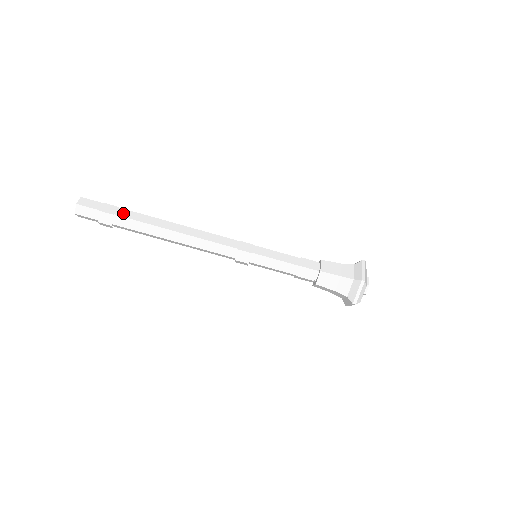
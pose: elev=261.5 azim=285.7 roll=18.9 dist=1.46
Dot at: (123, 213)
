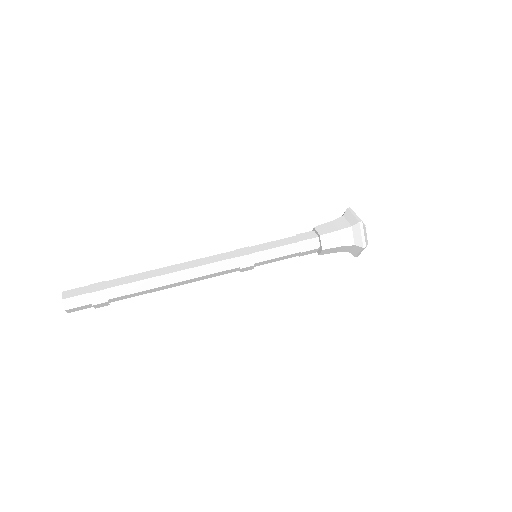
Dot at: (113, 284)
